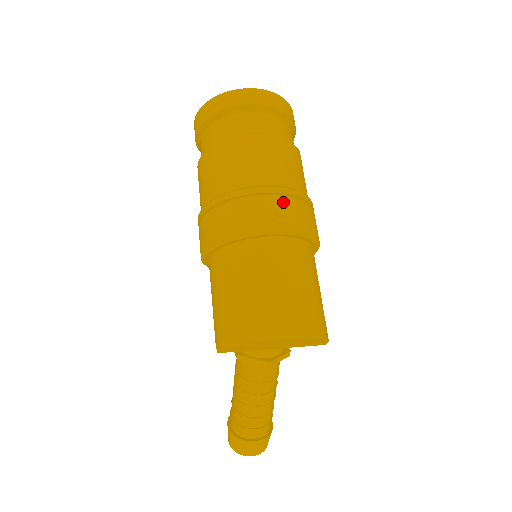
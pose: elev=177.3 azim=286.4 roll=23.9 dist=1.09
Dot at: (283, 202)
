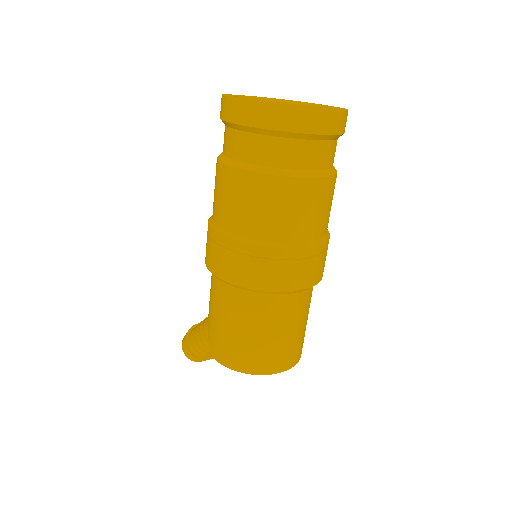
Dot at: (311, 262)
